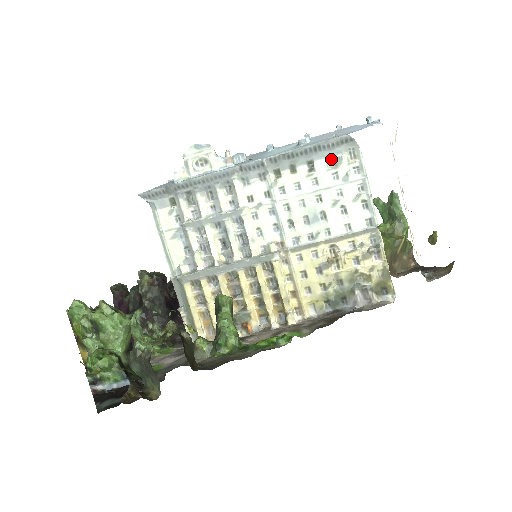
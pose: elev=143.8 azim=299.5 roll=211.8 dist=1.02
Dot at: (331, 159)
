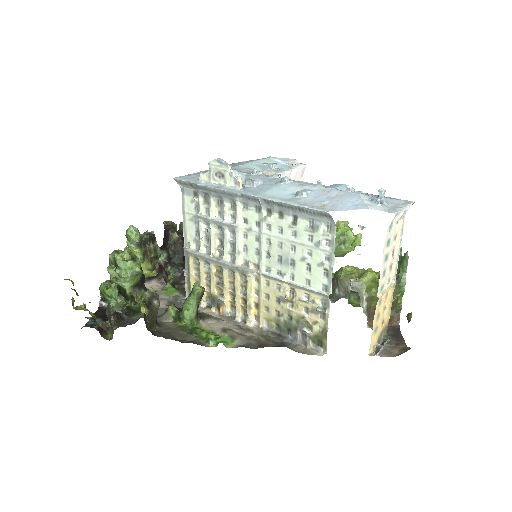
Dot at: (311, 223)
